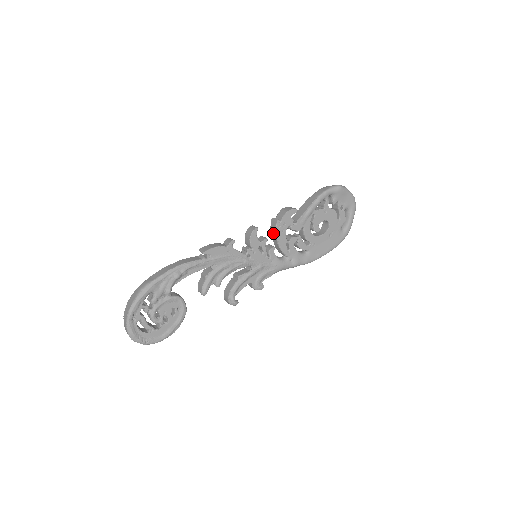
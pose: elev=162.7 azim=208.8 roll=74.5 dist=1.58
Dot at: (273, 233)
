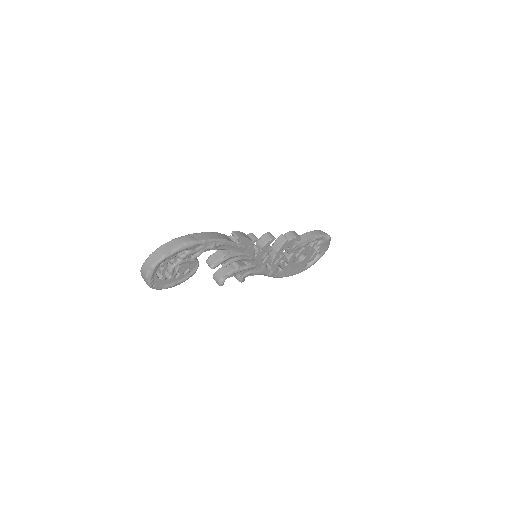
Dot at: (276, 246)
